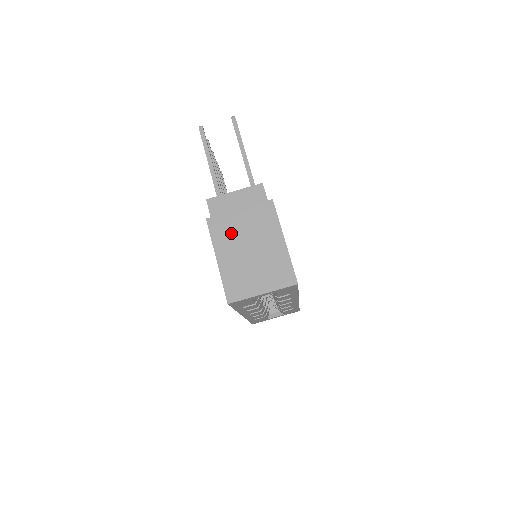
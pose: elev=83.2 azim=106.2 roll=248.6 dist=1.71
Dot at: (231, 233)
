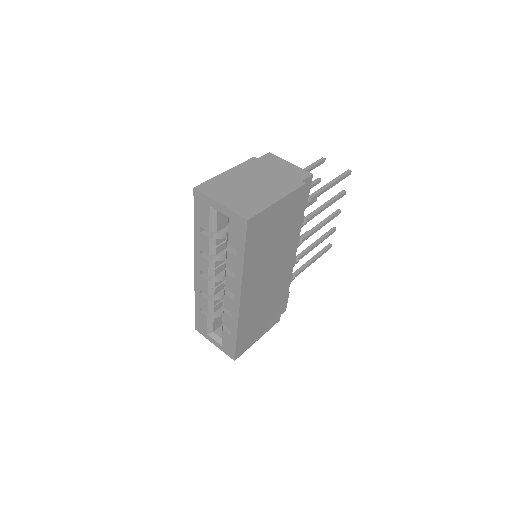
Dot at: (255, 171)
